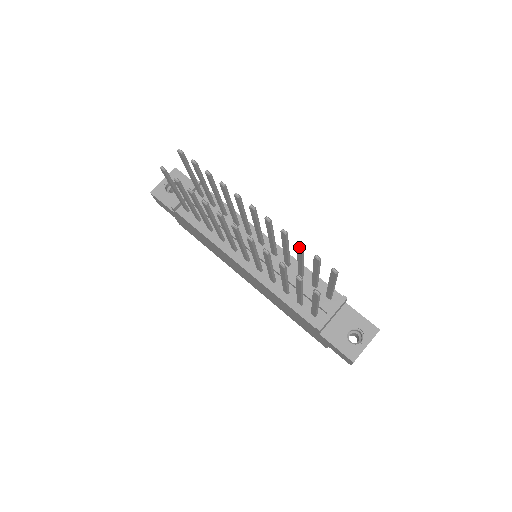
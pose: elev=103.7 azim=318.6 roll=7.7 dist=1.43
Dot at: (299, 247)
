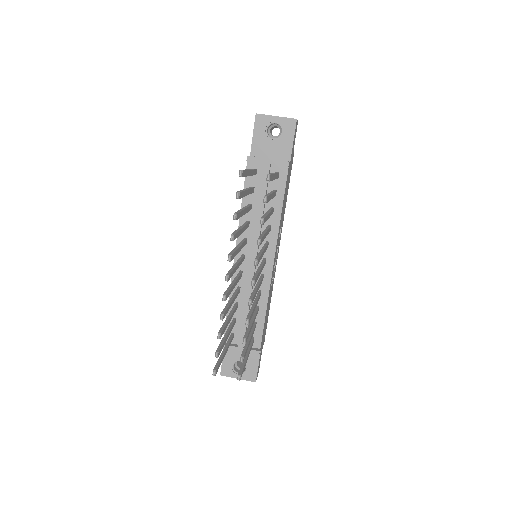
Dot at: (244, 338)
